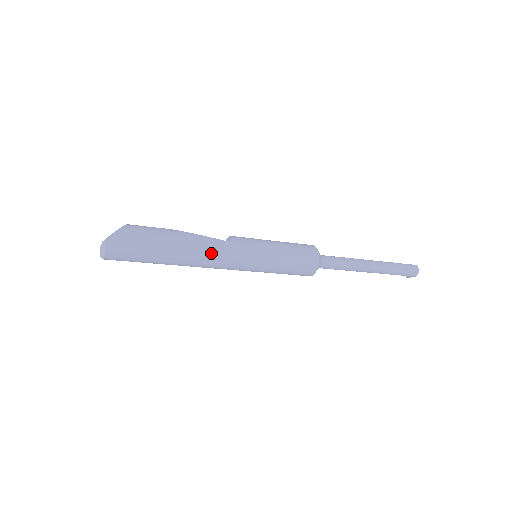
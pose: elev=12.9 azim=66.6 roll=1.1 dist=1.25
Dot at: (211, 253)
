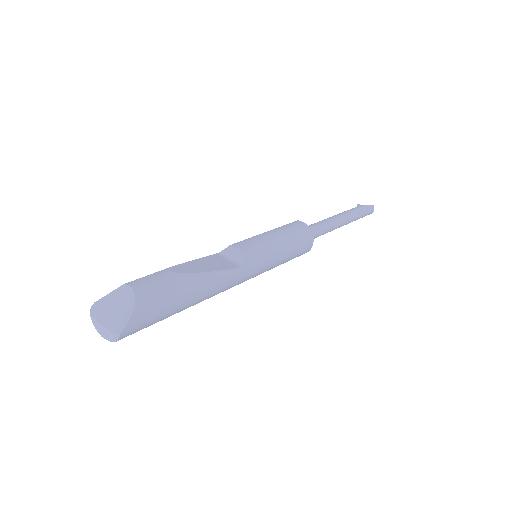
Dot at: (225, 288)
